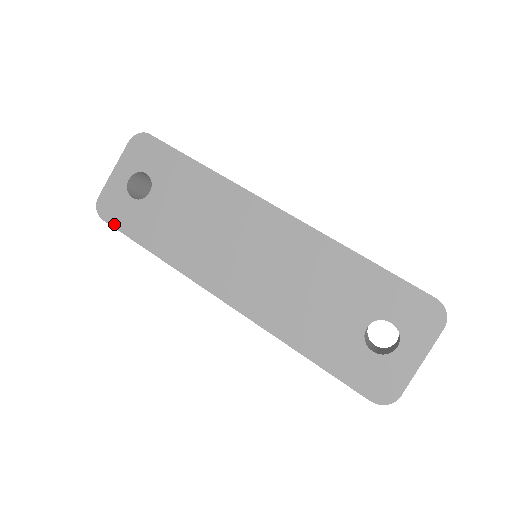
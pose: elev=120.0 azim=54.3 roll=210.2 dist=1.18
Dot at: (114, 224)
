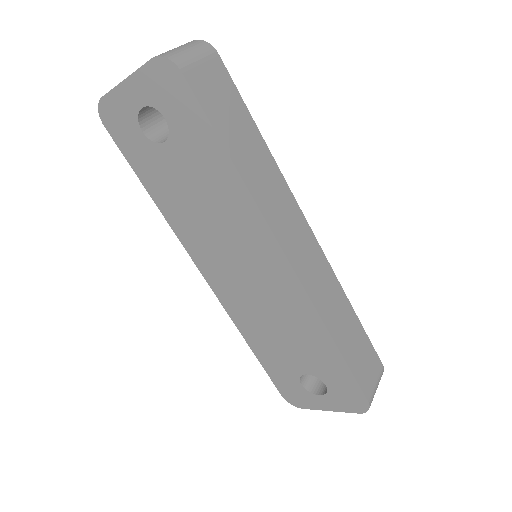
Dot at: (117, 141)
